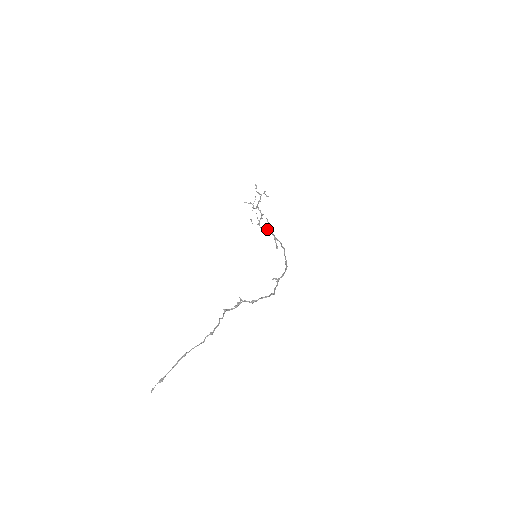
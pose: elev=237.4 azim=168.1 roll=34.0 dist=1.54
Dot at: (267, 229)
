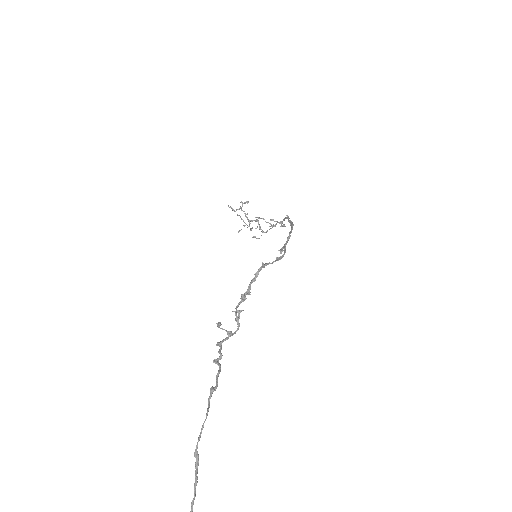
Dot at: (273, 226)
